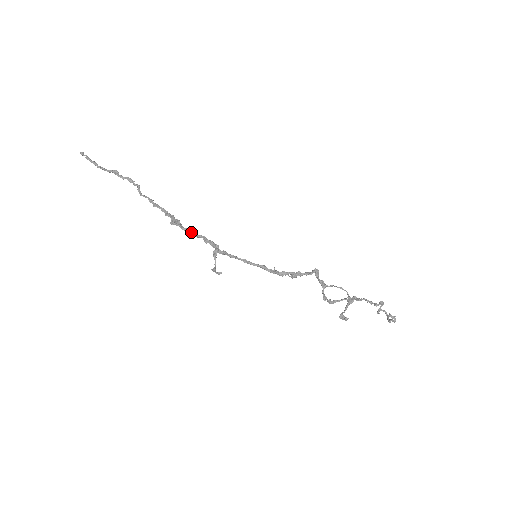
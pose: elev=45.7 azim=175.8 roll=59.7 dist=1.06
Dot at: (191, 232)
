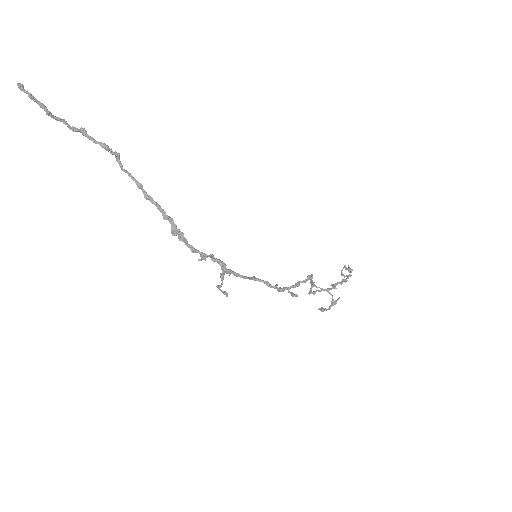
Dot at: (198, 252)
